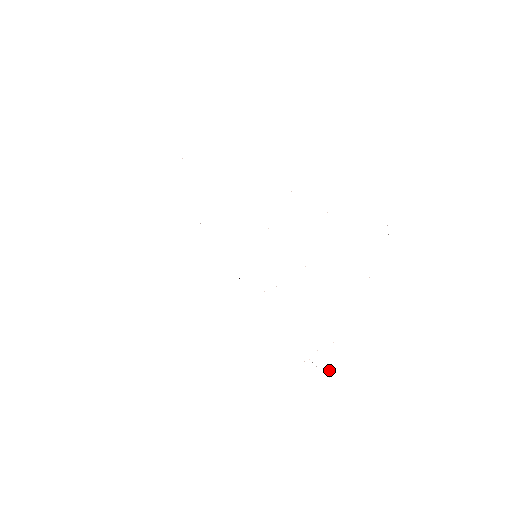
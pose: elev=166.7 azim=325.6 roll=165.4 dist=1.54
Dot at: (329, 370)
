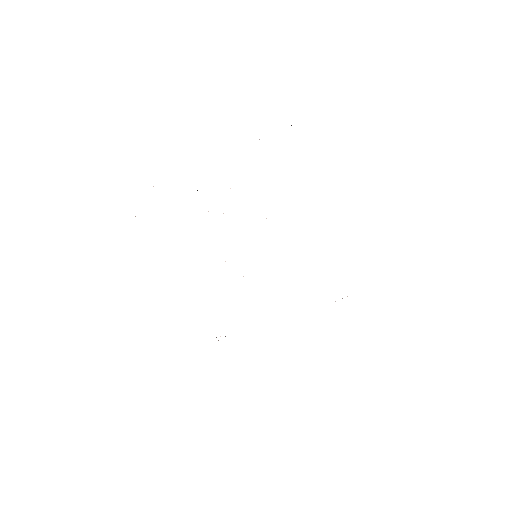
Dot at: occluded
